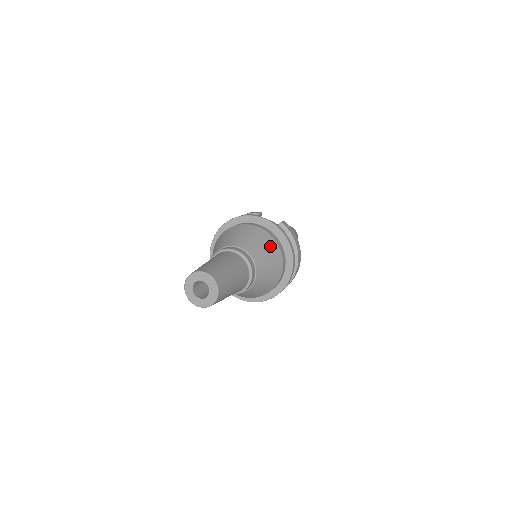
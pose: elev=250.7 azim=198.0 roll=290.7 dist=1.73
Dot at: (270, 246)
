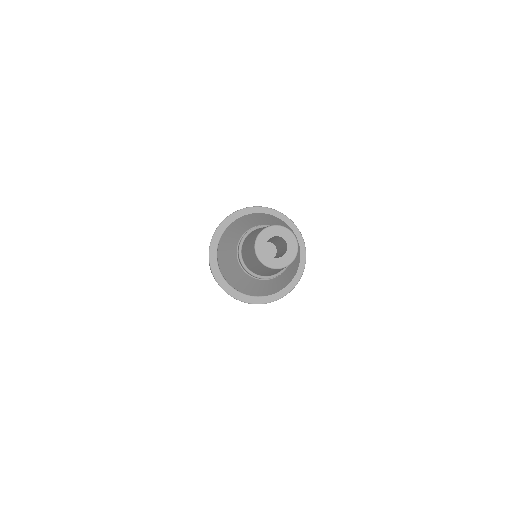
Dot at: occluded
